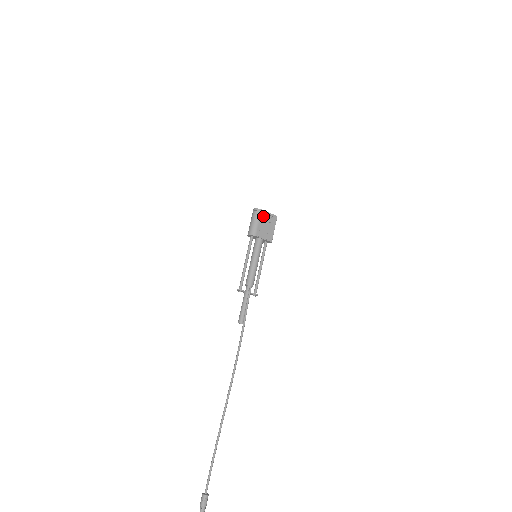
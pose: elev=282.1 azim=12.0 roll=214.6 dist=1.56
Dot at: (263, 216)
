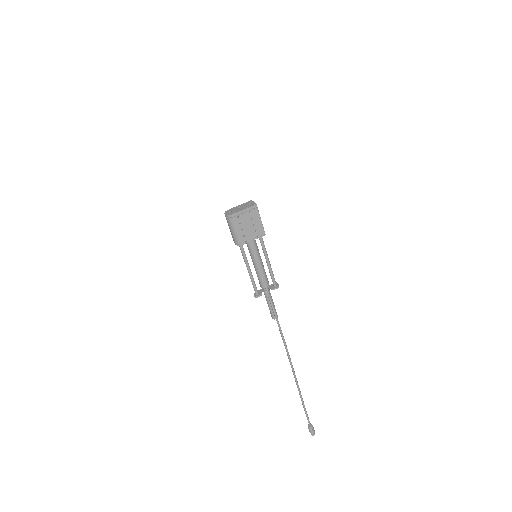
Dot at: (239, 219)
